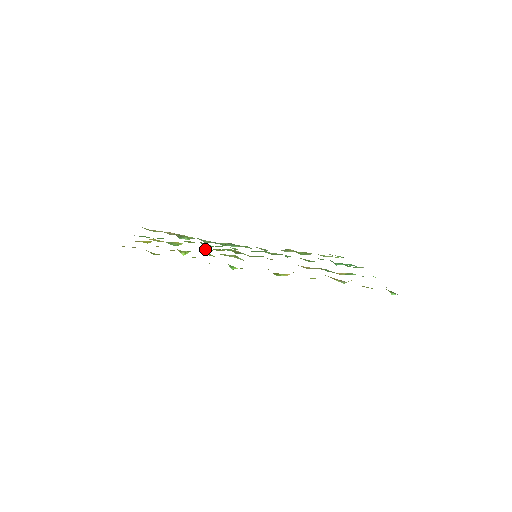
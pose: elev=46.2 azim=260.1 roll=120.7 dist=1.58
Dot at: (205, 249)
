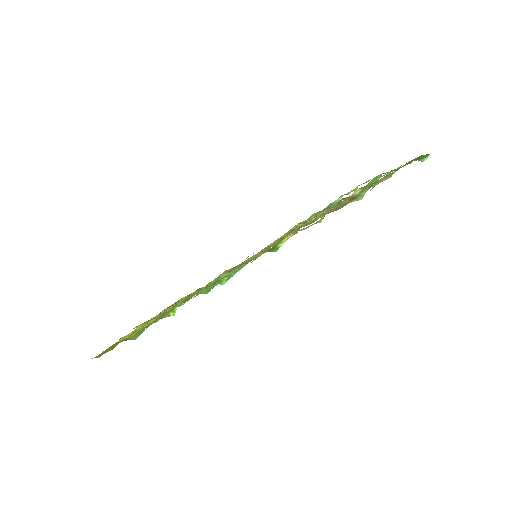
Dot at: occluded
